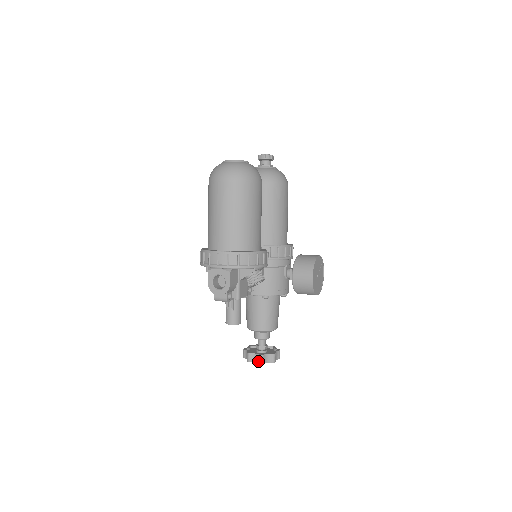
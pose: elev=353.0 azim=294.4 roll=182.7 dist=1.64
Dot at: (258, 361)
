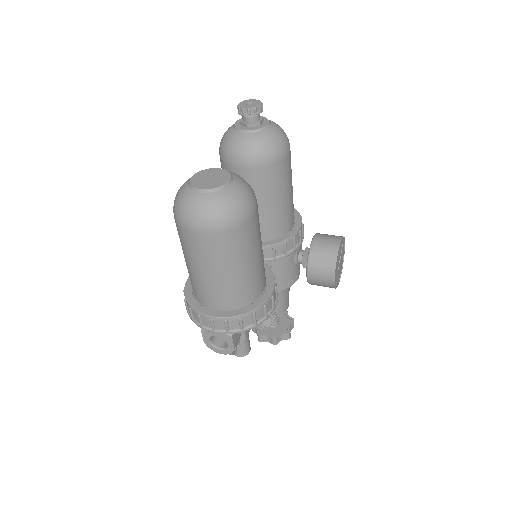
Dot at: (271, 342)
